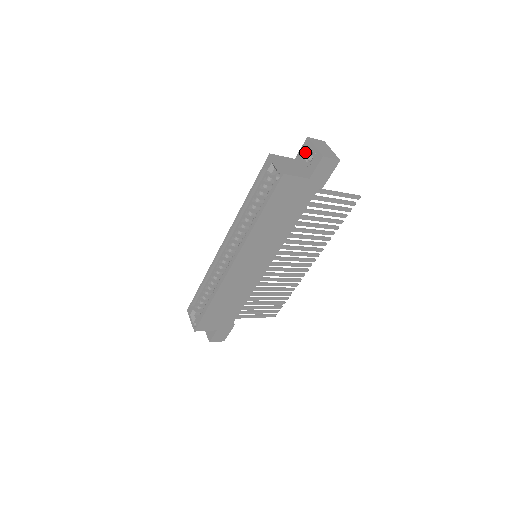
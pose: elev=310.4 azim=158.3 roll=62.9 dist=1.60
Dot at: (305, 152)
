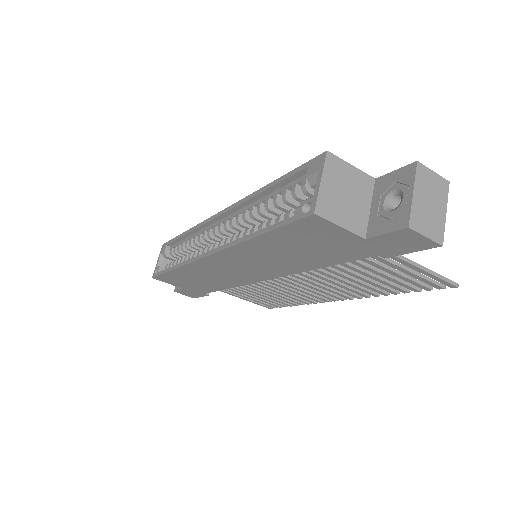
Dot at: (394, 185)
